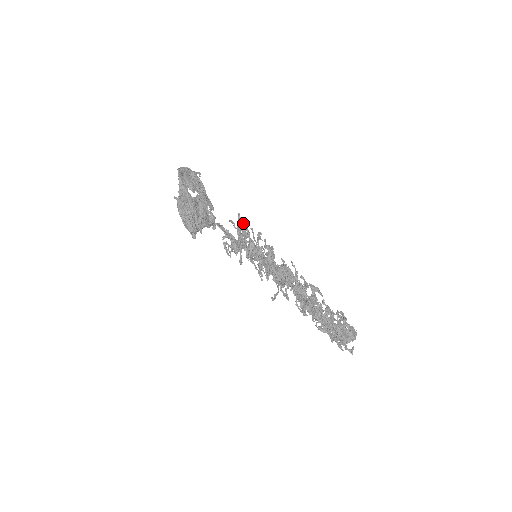
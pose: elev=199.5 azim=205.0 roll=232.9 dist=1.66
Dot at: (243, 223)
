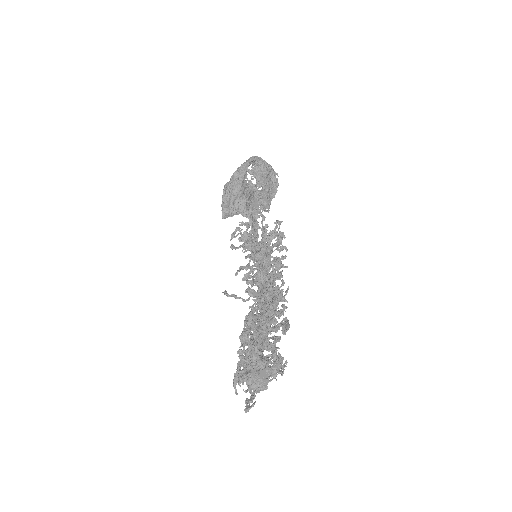
Dot at: (275, 228)
